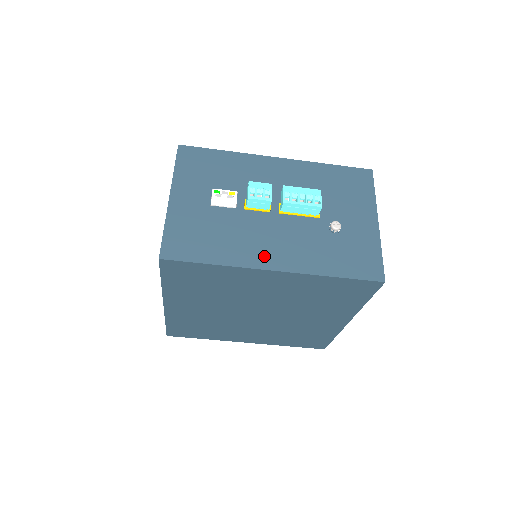
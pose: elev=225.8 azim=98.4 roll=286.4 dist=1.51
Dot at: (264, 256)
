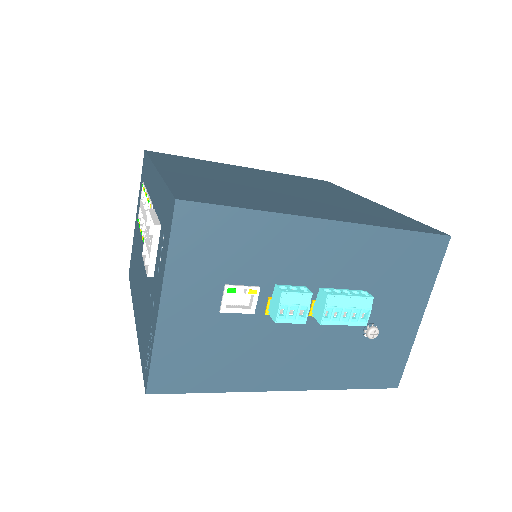
Dot at: (277, 375)
